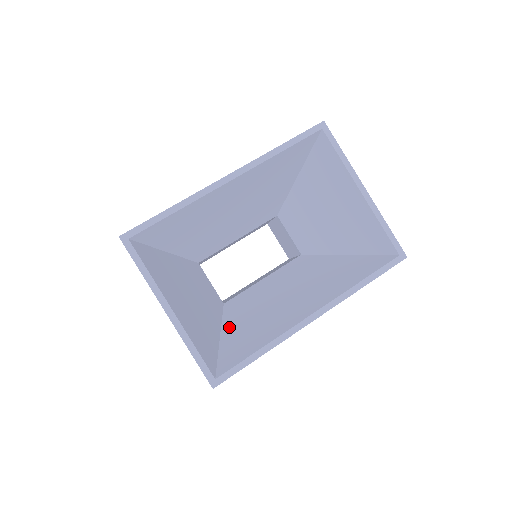
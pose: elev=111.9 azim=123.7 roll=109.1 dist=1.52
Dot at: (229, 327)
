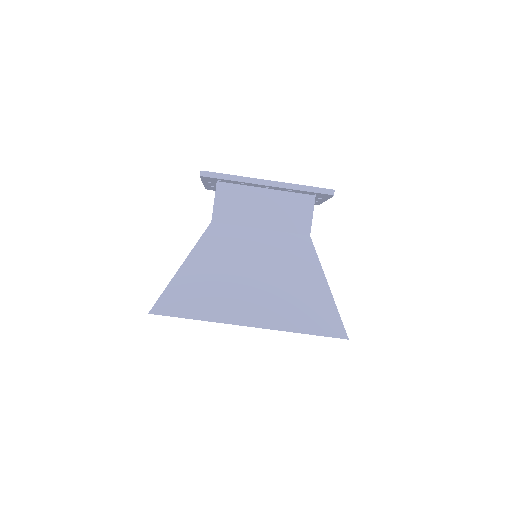
Dot at: occluded
